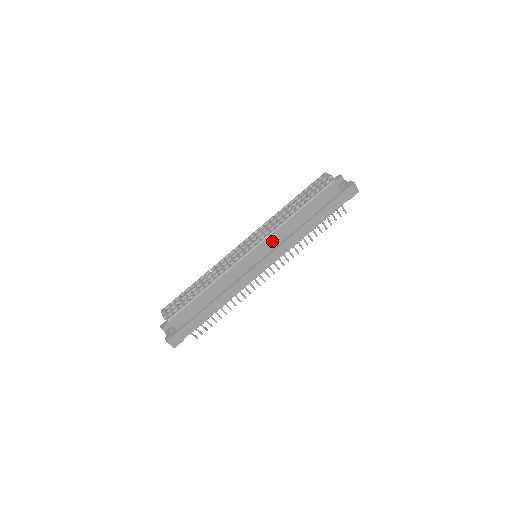
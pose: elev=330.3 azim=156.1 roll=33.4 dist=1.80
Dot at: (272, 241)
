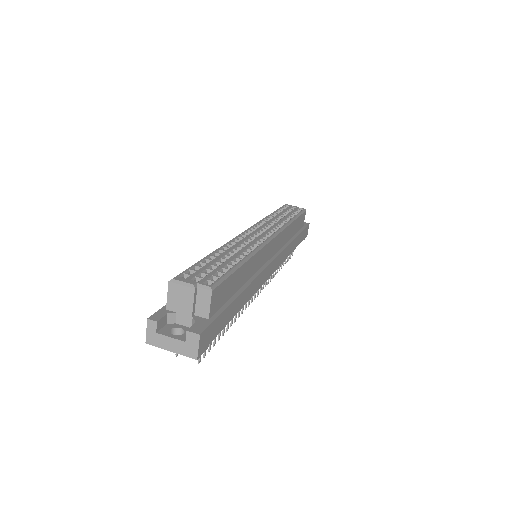
Dot at: (280, 240)
